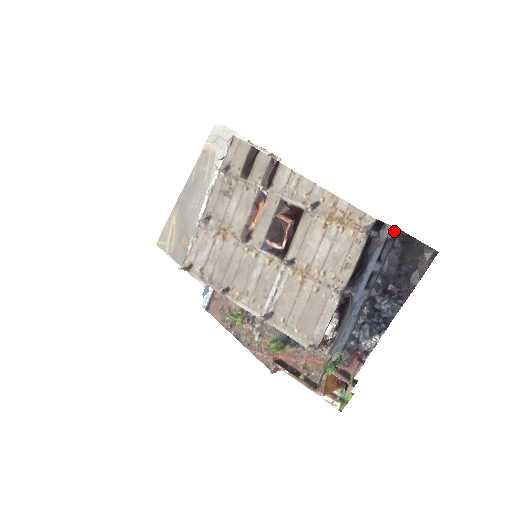
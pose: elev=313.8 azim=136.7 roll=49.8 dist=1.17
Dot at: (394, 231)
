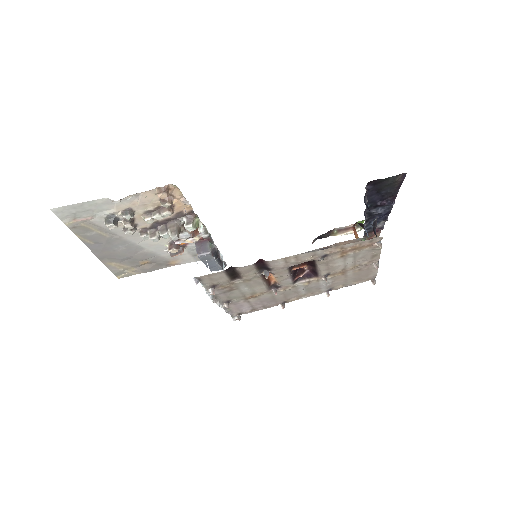
Dot at: occluded
